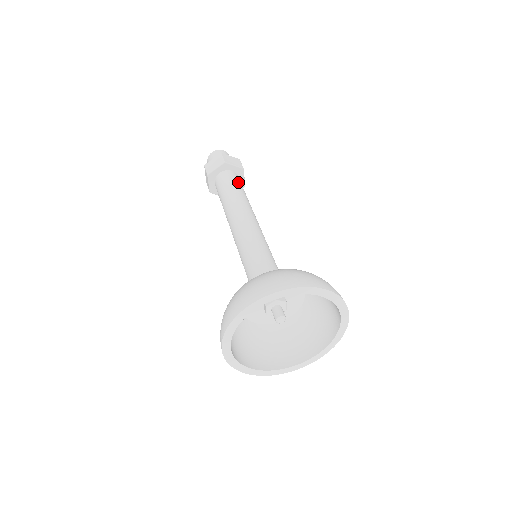
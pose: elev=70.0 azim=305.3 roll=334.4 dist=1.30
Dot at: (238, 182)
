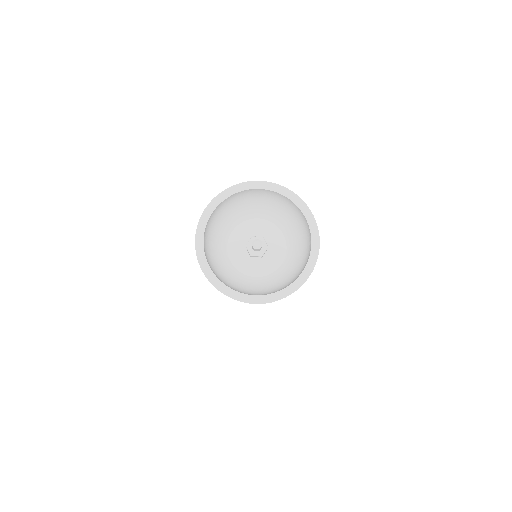
Dot at: occluded
